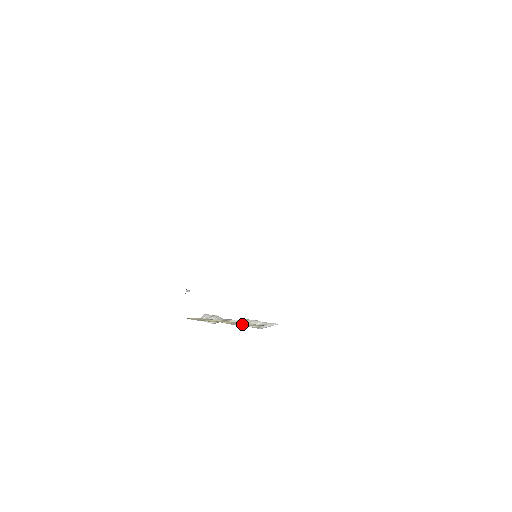
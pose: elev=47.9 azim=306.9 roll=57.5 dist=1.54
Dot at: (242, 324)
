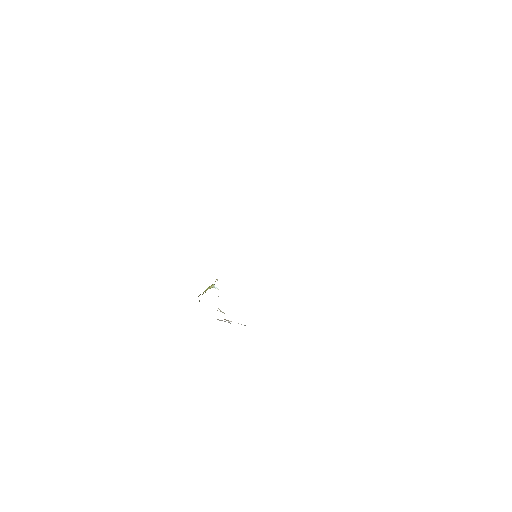
Dot at: occluded
